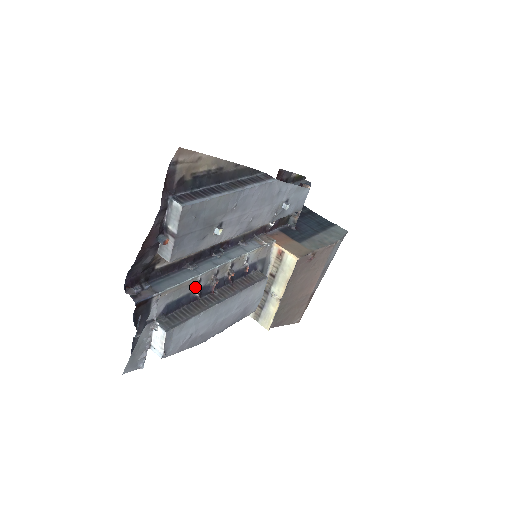
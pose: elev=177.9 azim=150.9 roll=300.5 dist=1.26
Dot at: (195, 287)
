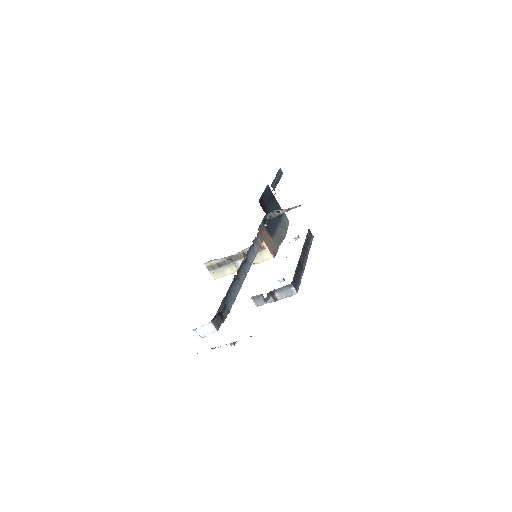
Dot at: occluded
